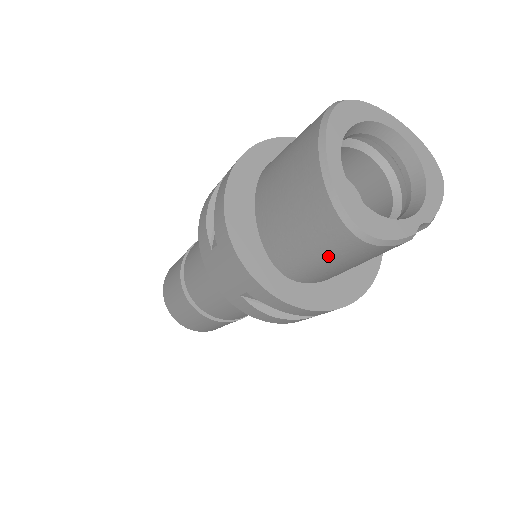
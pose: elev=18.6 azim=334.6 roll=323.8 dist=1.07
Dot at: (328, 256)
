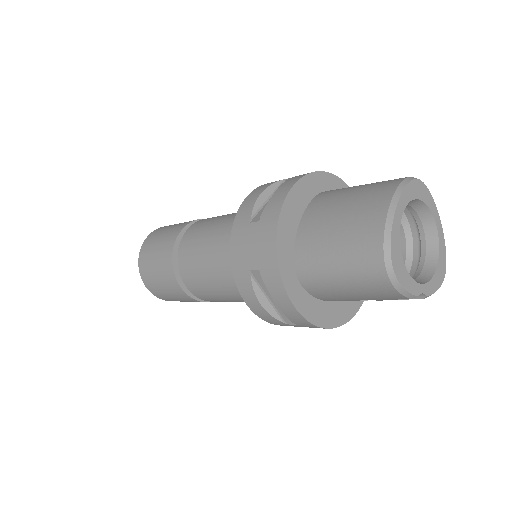
Dot at: (349, 275)
